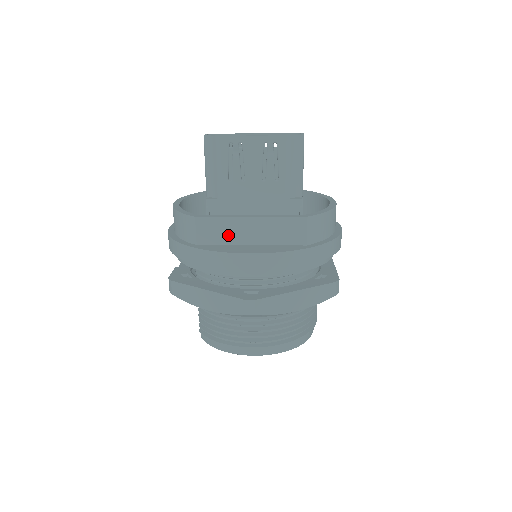
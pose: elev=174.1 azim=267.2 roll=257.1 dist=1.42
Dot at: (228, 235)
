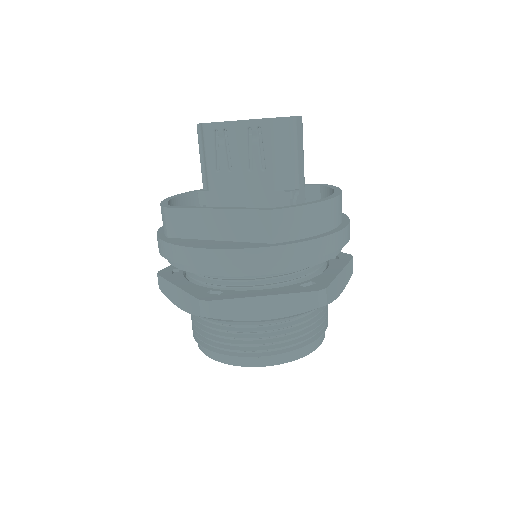
Dot at: (195, 228)
